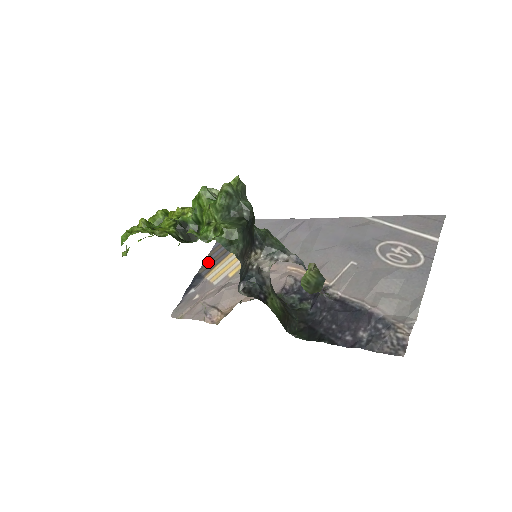
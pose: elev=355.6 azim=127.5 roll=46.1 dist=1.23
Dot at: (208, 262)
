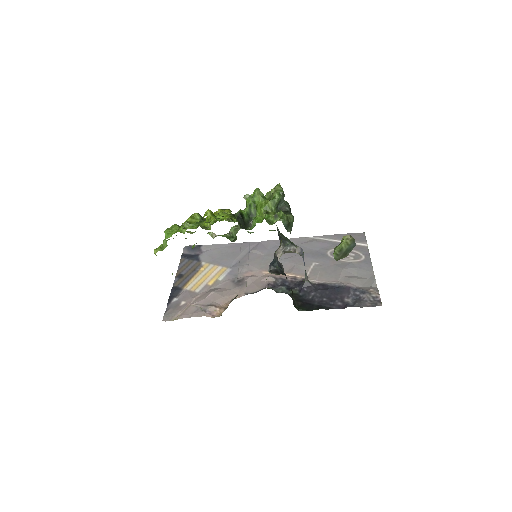
Dot at: (180, 278)
